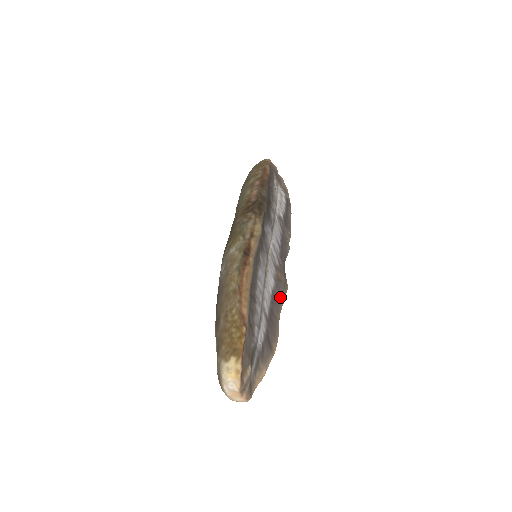
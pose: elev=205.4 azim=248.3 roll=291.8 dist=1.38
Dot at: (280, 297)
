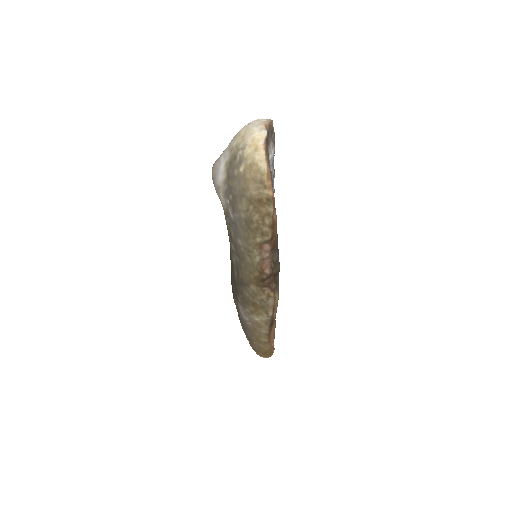
Dot at: occluded
